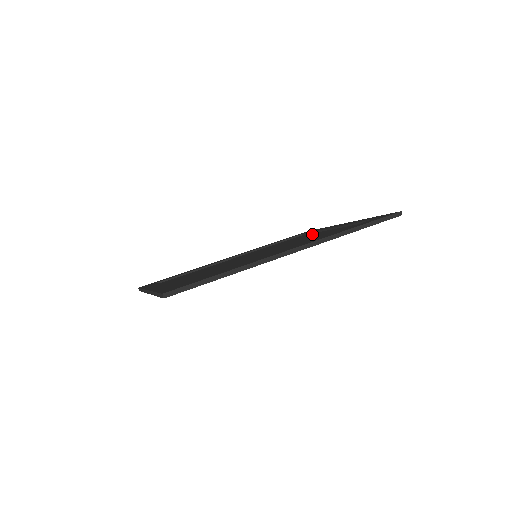
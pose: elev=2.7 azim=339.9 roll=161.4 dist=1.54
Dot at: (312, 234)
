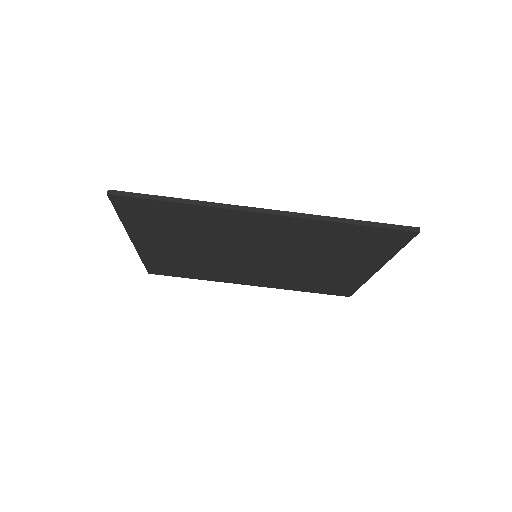
Dot at: occluded
